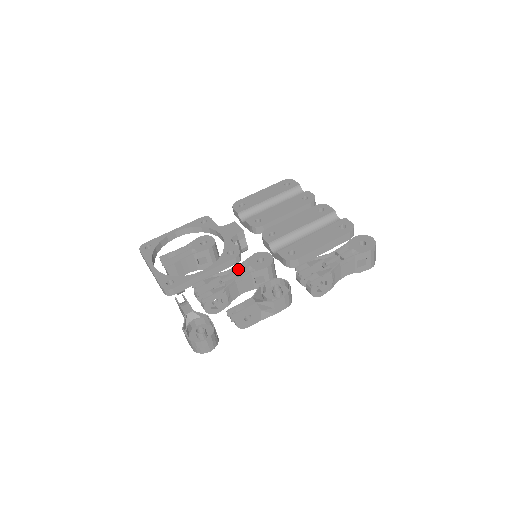
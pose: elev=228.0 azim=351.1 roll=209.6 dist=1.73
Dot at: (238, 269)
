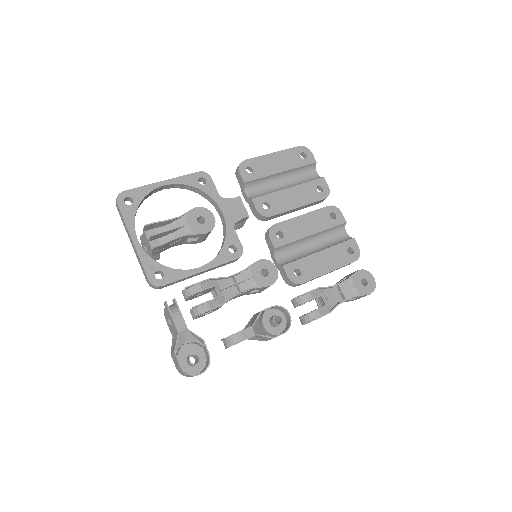
Dot at: (238, 275)
